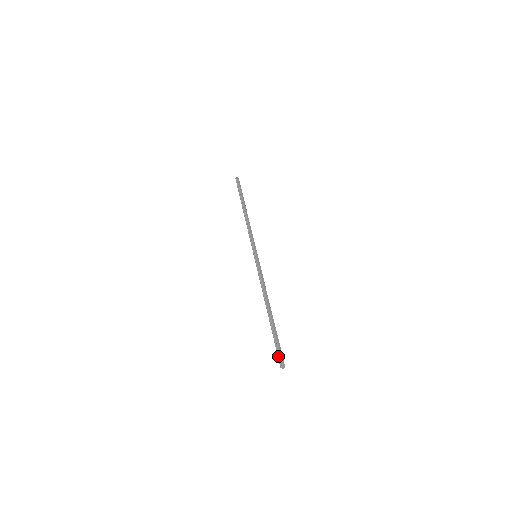
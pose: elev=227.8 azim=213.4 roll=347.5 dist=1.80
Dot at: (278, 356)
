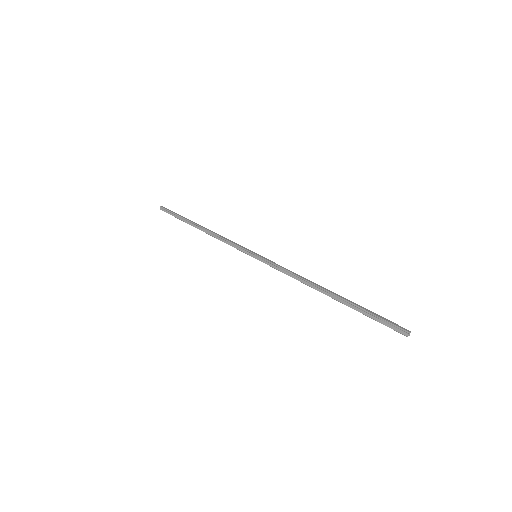
Dot at: (390, 327)
